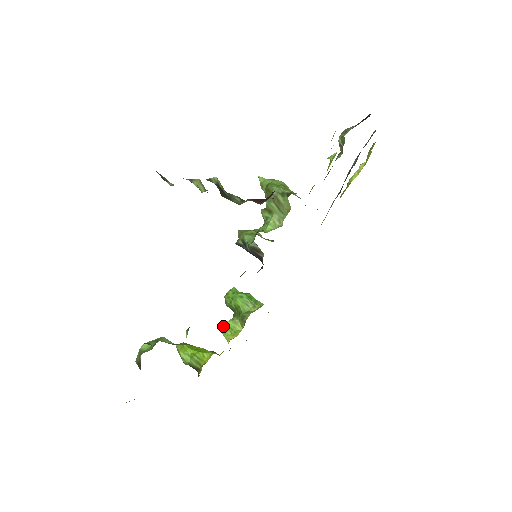
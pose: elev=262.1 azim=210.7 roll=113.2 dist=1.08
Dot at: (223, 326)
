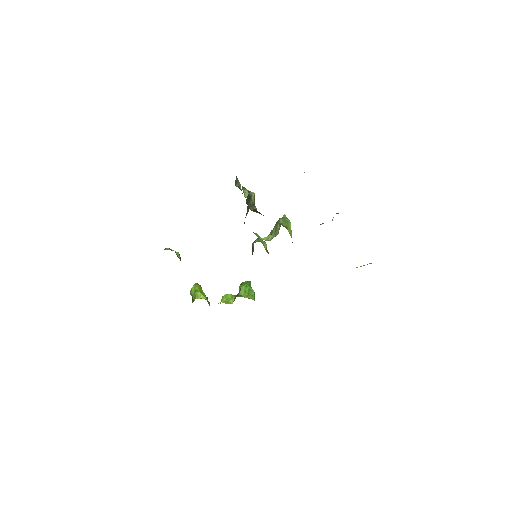
Dot at: (225, 294)
